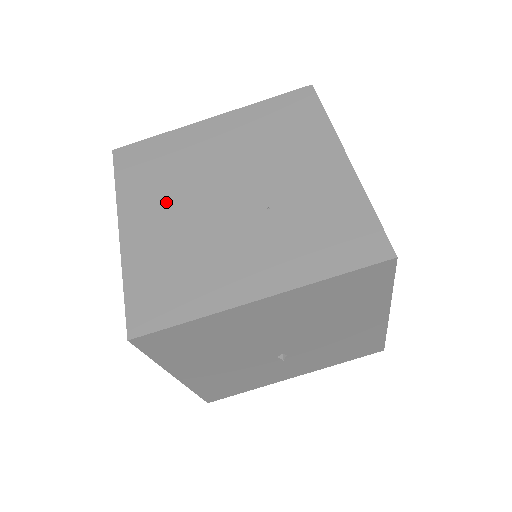
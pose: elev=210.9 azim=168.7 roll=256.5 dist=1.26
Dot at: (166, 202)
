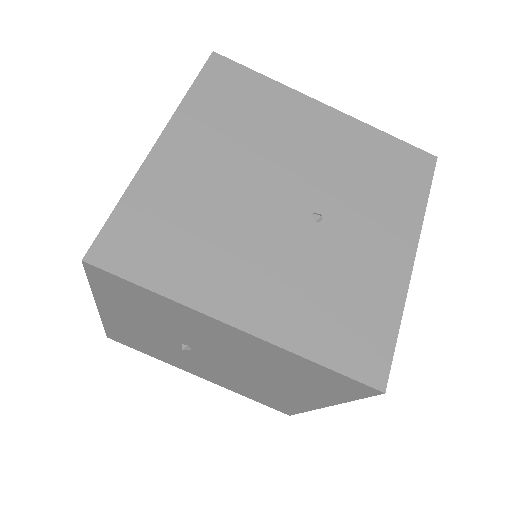
Dot at: occluded
